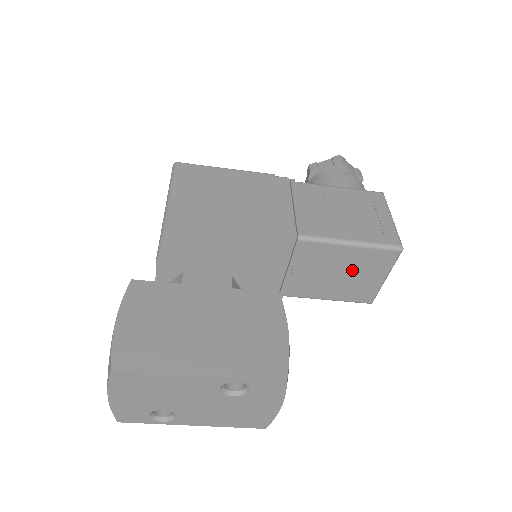
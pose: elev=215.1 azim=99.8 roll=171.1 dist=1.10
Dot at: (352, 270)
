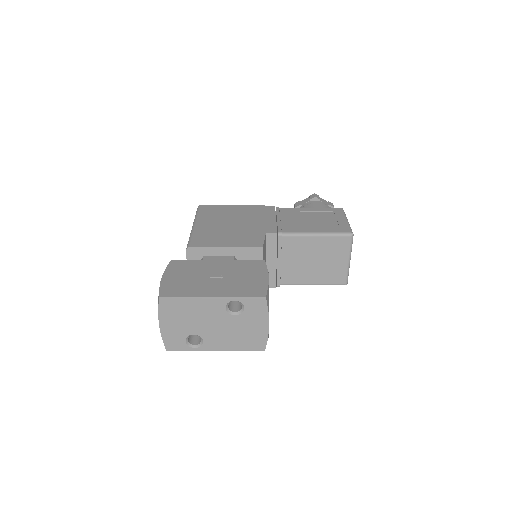
Dot at: (323, 256)
